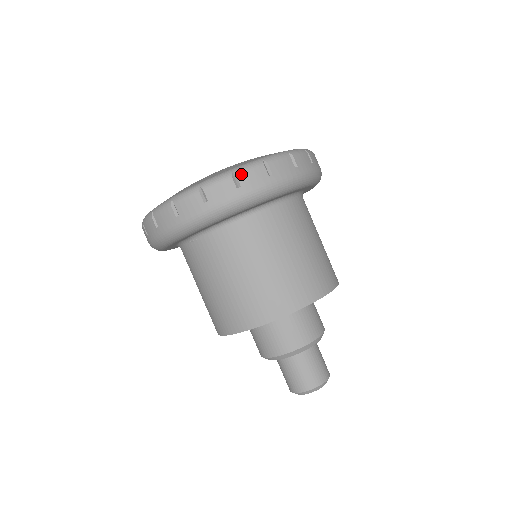
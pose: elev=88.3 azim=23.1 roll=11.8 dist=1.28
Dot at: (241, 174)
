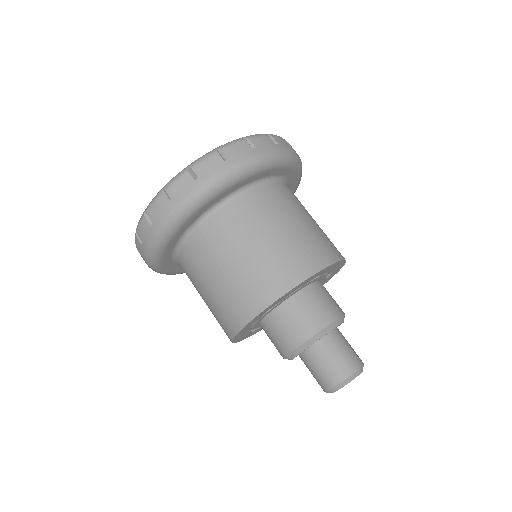
Dot at: (196, 166)
